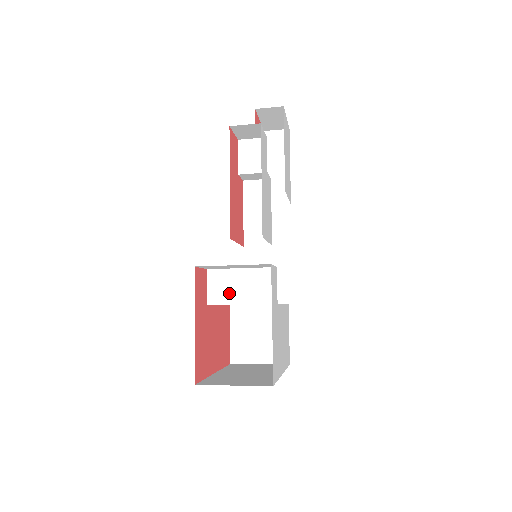
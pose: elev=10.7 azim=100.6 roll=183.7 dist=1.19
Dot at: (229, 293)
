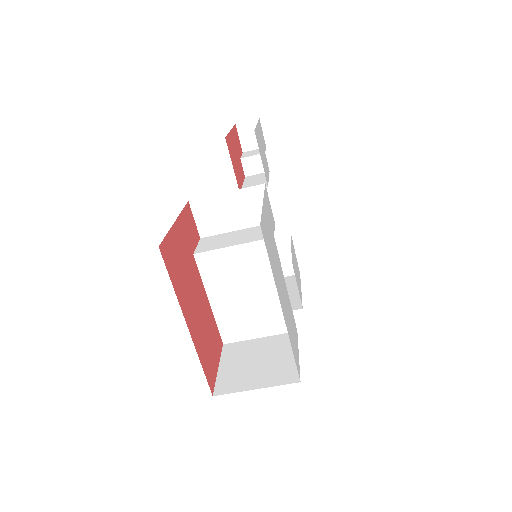
Dot at: (221, 243)
